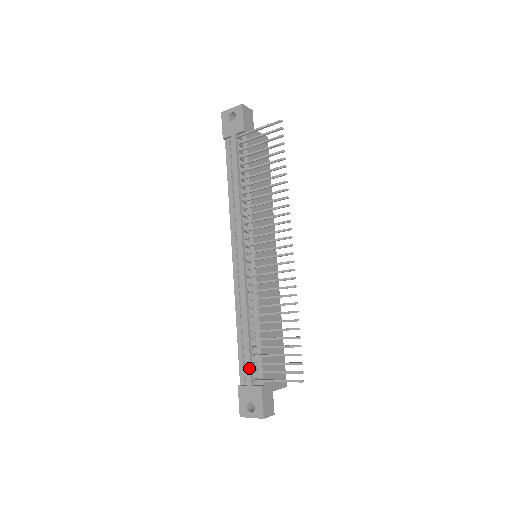
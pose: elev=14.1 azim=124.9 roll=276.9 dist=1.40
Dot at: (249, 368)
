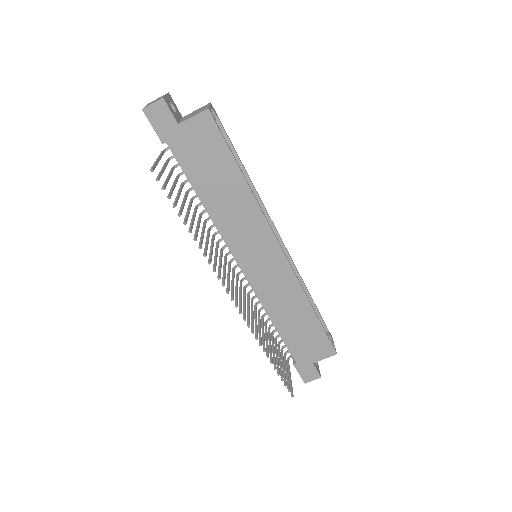
Dot at: occluded
